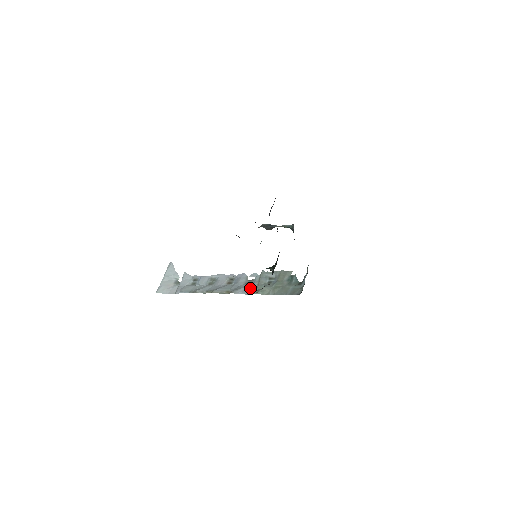
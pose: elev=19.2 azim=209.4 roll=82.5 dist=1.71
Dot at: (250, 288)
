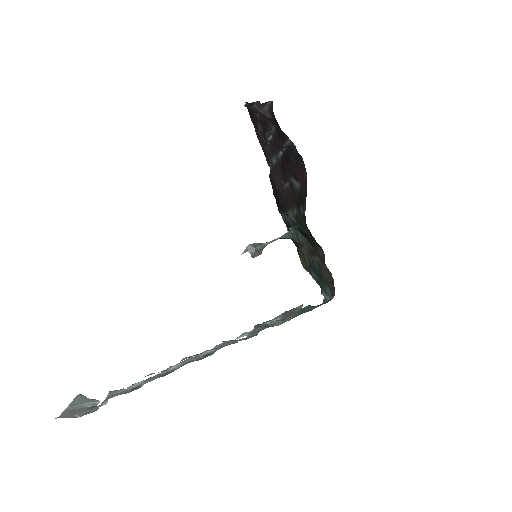
Dot at: (247, 337)
